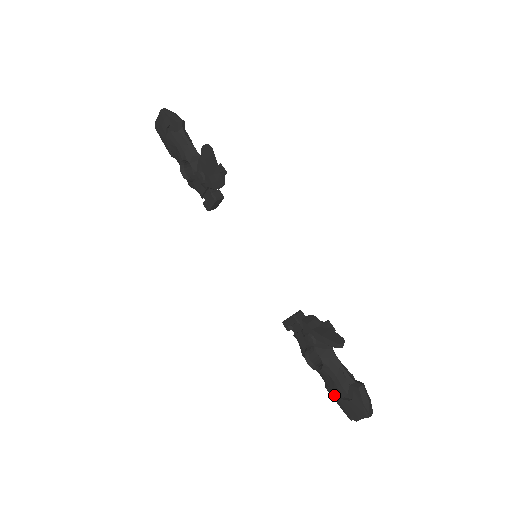
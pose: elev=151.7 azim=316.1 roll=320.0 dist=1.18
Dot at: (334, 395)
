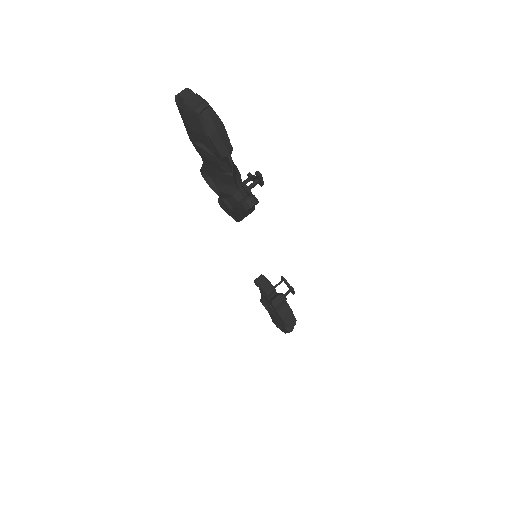
Dot at: (270, 316)
